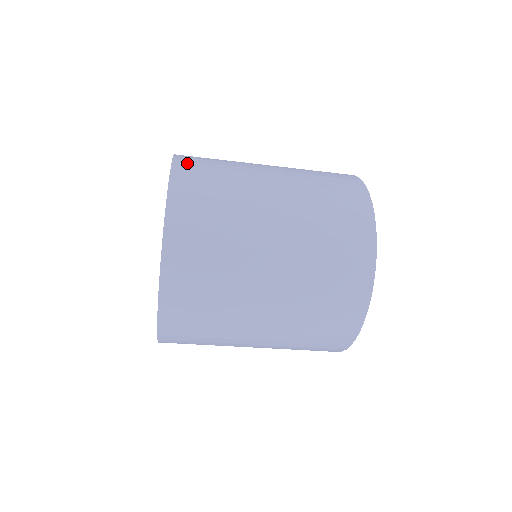
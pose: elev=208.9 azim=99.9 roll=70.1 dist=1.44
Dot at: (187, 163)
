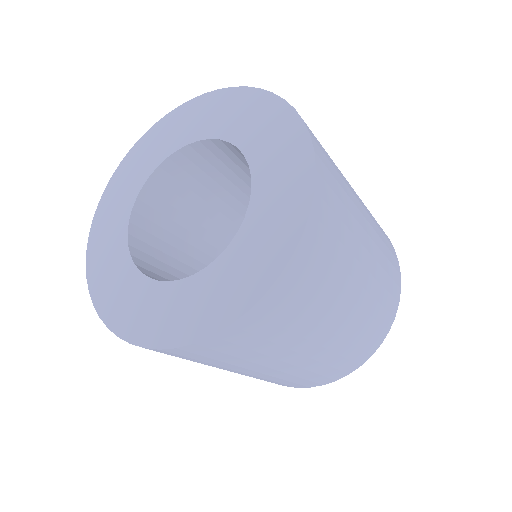
Dot at: (318, 233)
